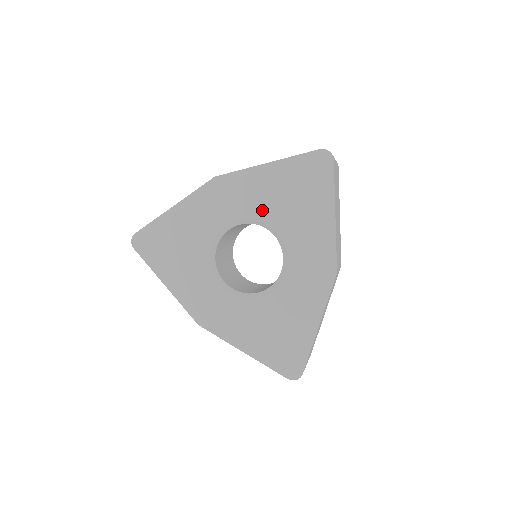
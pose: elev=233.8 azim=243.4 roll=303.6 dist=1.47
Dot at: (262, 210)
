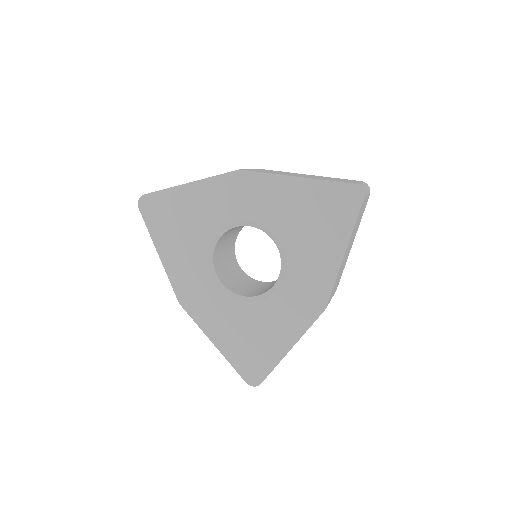
Dot at: (275, 221)
